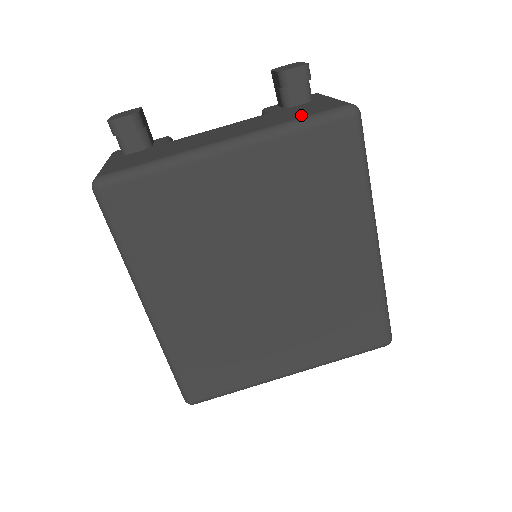
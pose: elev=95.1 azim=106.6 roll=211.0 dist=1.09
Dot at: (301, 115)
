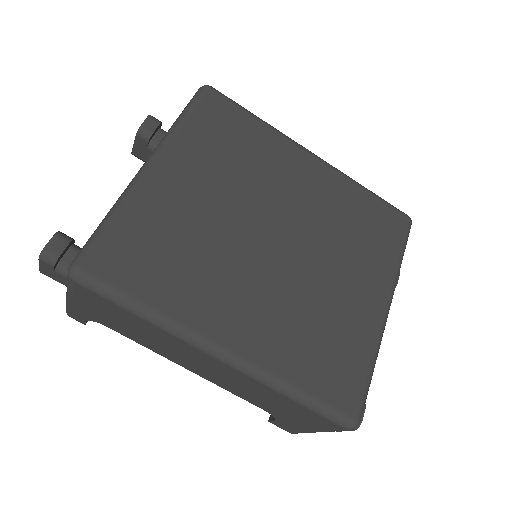
Dot at: occluded
